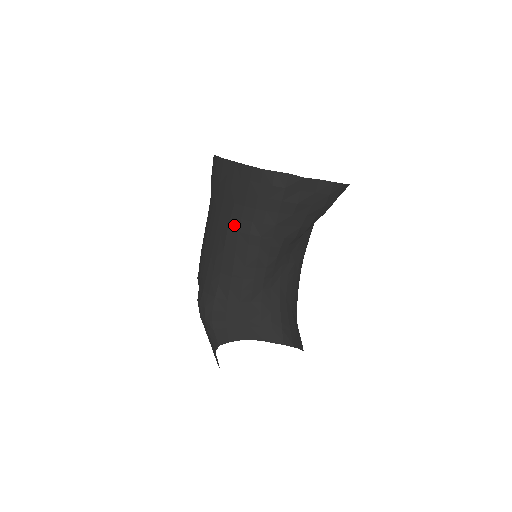
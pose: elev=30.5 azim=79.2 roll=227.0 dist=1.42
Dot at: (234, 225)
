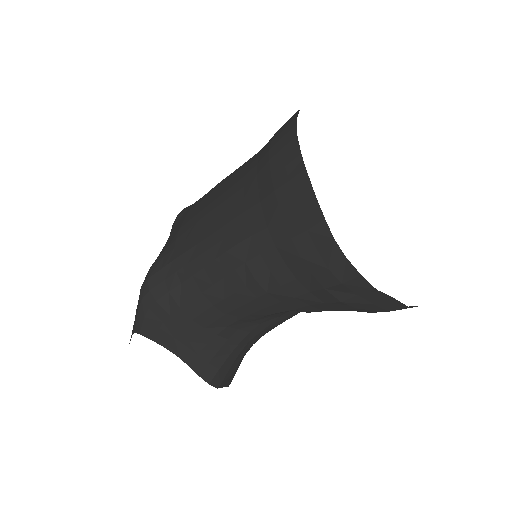
Dot at: (247, 250)
